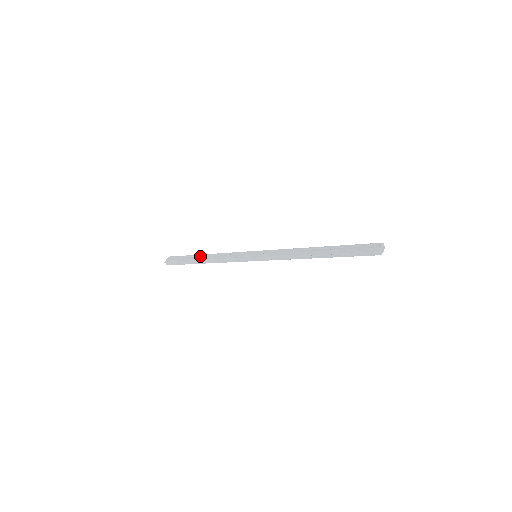
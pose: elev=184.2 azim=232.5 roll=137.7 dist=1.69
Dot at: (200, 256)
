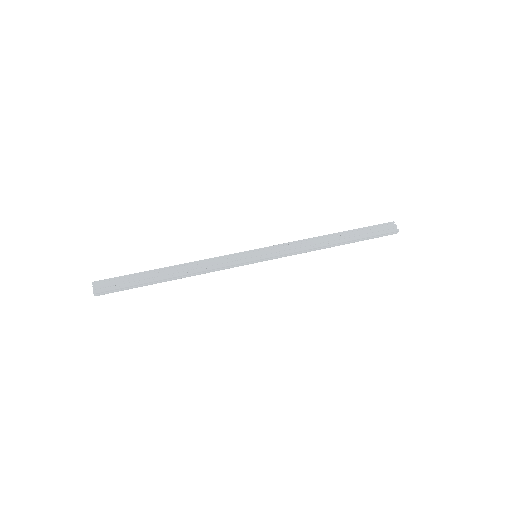
Dot at: (163, 271)
